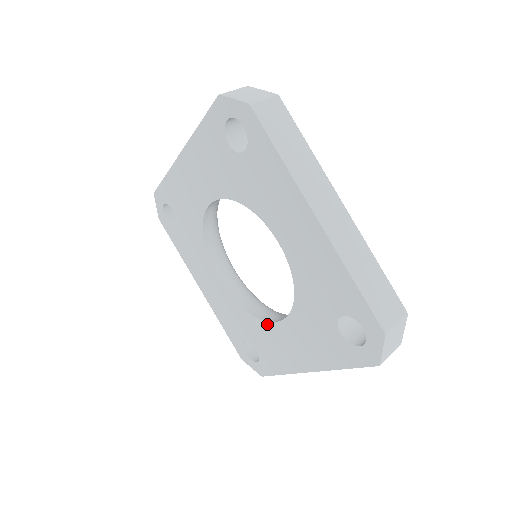
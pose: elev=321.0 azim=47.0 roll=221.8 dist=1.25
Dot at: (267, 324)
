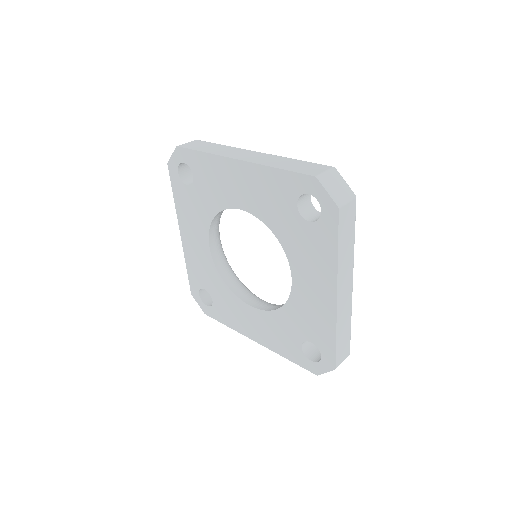
Dot at: (238, 300)
